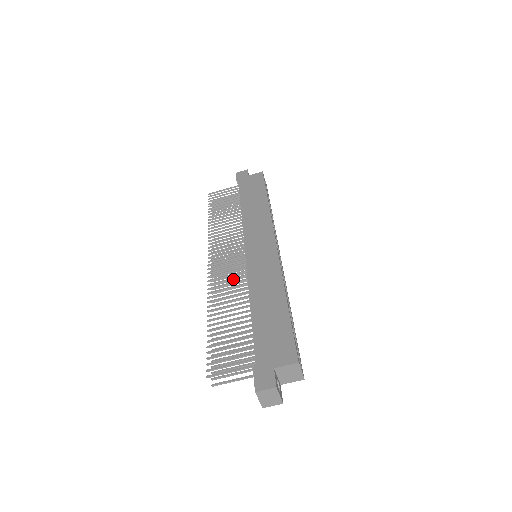
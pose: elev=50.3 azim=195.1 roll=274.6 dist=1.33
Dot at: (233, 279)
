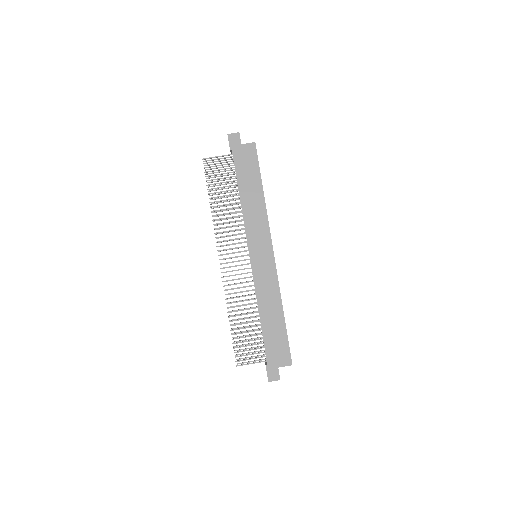
Dot at: (242, 283)
